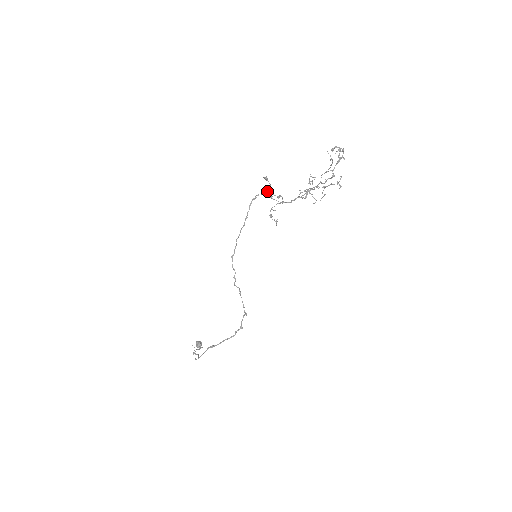
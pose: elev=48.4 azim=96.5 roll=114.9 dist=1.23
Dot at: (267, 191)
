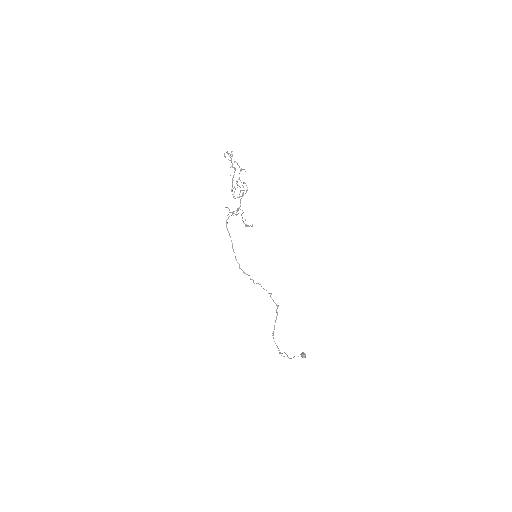
Dot at: occluded
